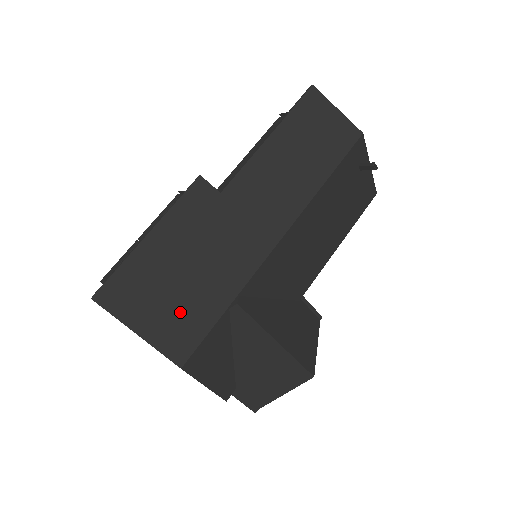
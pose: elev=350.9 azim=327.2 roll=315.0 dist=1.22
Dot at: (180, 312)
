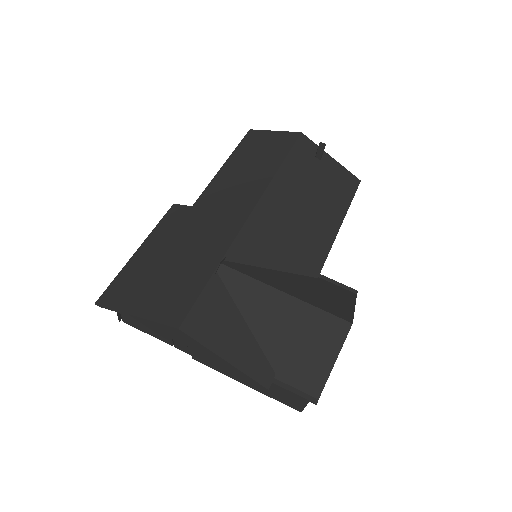
Dot at: (171, 288)
